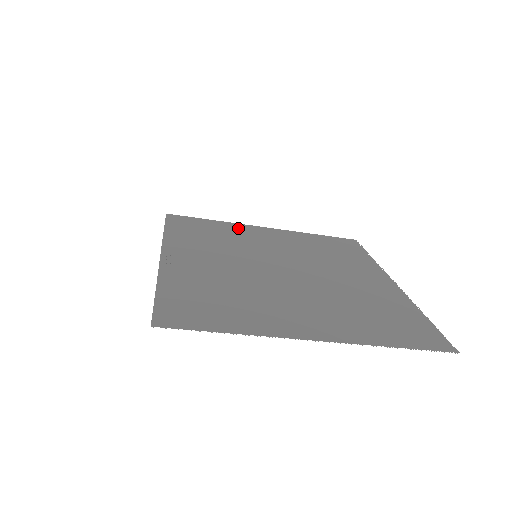
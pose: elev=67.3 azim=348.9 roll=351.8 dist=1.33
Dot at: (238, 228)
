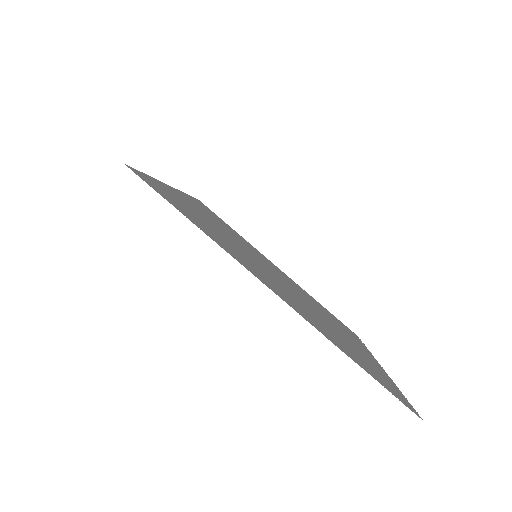
Dot at: (253, 247)
